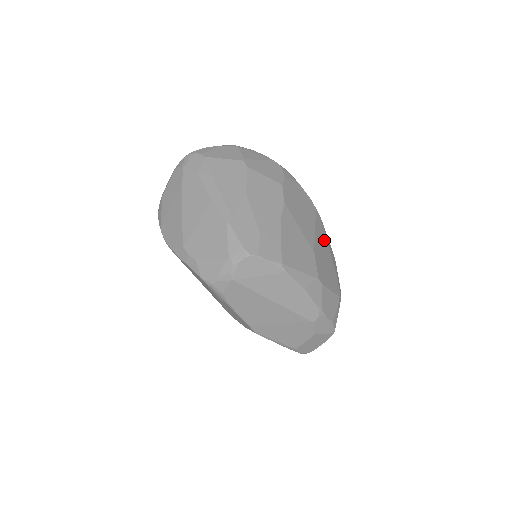
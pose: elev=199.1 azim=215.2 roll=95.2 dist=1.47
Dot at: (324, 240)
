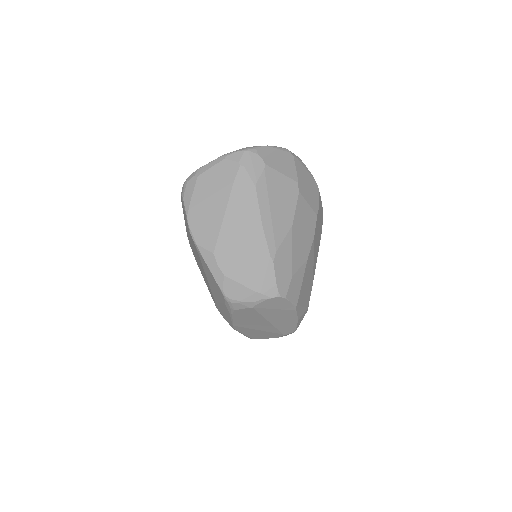
Dot at: occluded
